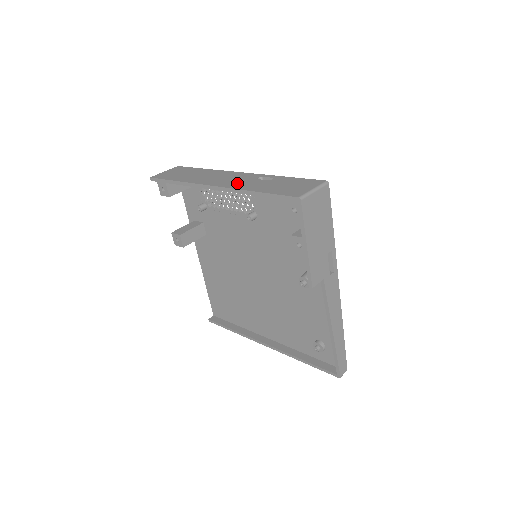
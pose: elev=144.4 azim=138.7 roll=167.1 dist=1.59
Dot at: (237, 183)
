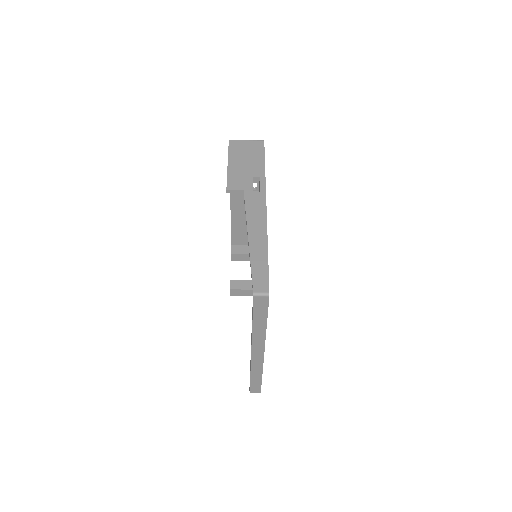
Dot at: (240, 193)
